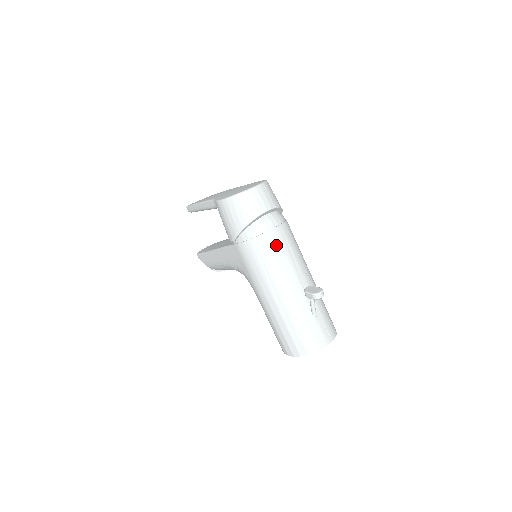
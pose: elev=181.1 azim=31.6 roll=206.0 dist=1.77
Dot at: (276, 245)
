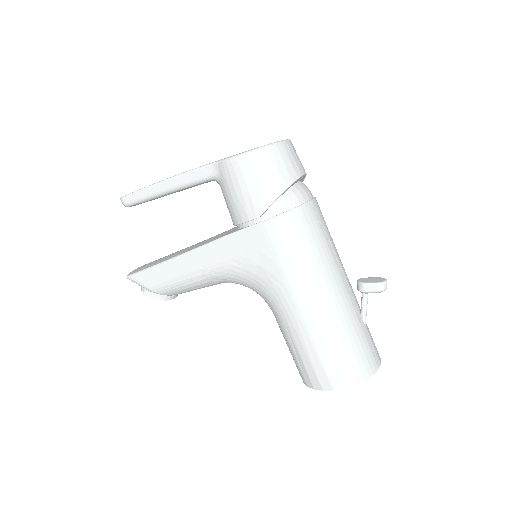
Dot at: (319, 221)
